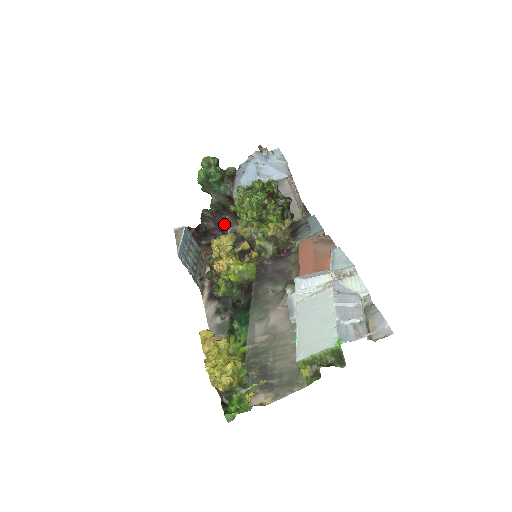
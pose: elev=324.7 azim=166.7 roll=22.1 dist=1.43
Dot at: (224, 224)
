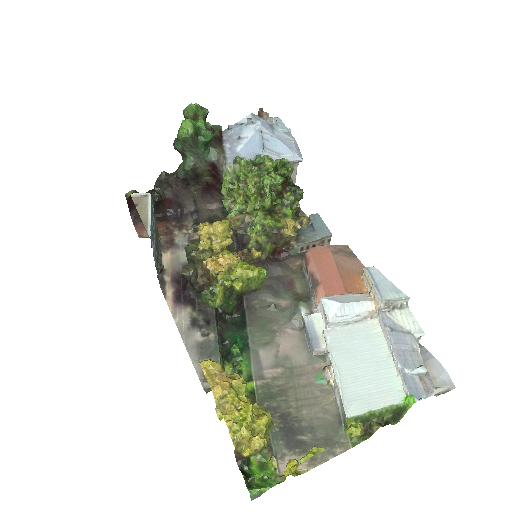
Dot at: (187, 197)
